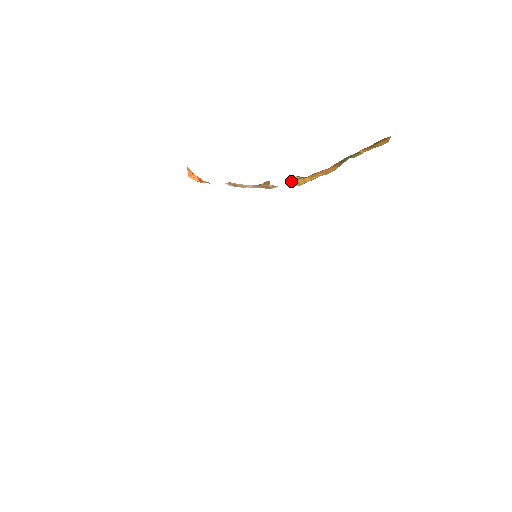
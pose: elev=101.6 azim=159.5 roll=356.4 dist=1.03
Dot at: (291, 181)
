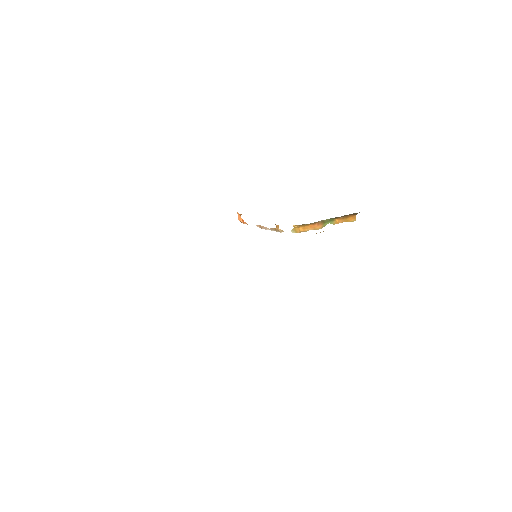
Dot at: (292, 229)
